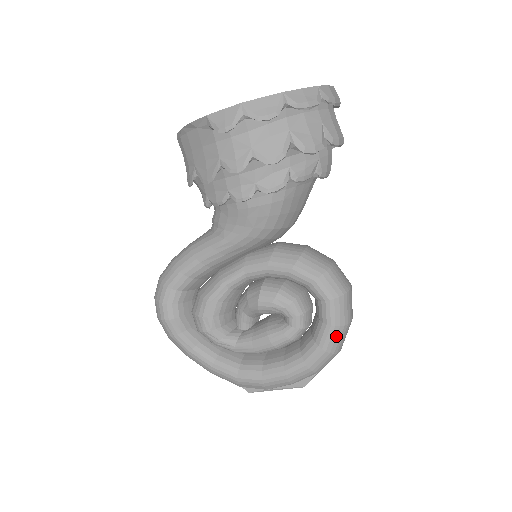
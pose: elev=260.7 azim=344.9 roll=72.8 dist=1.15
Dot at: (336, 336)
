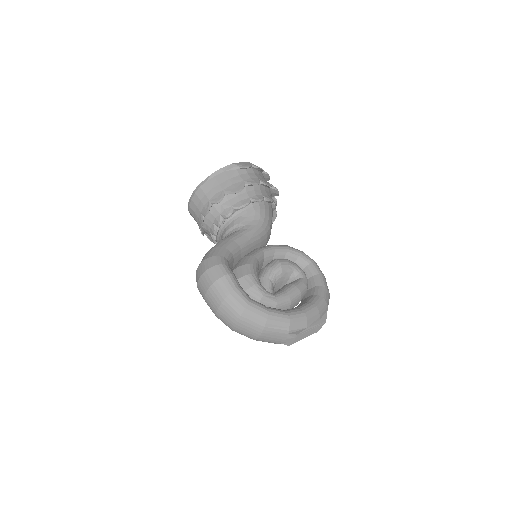
Dot at: (326, 282)
